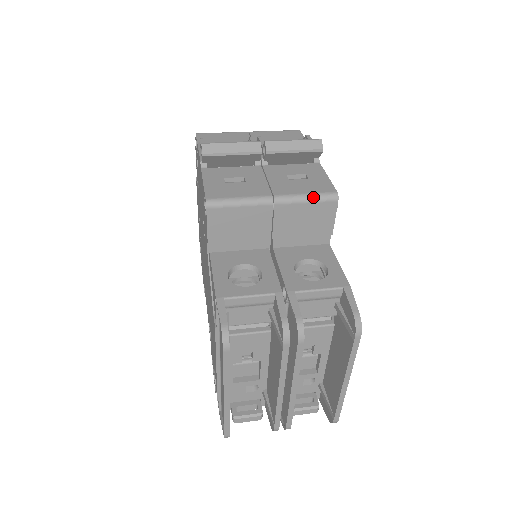
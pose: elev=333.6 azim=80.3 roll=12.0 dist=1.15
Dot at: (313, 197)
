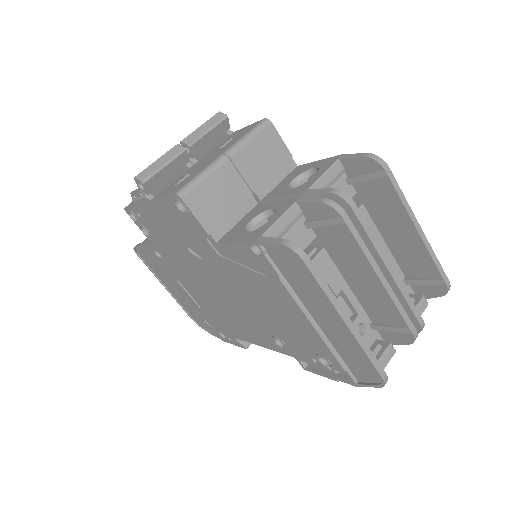
Dot at: (252, 133)
